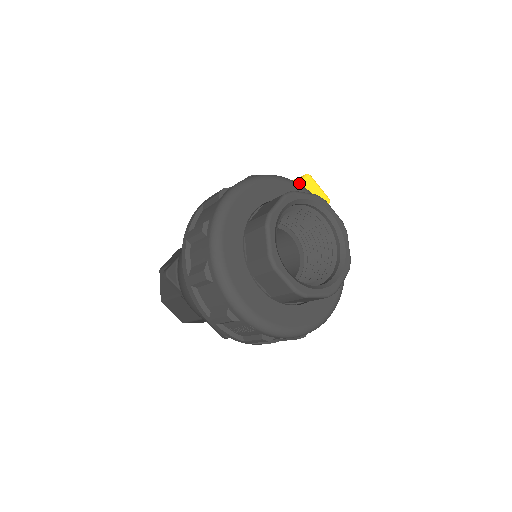
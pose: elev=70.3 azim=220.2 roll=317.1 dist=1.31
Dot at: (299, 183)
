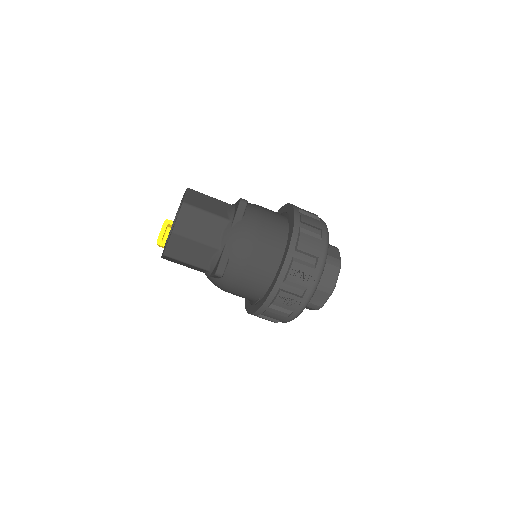
Dot at: occluded
